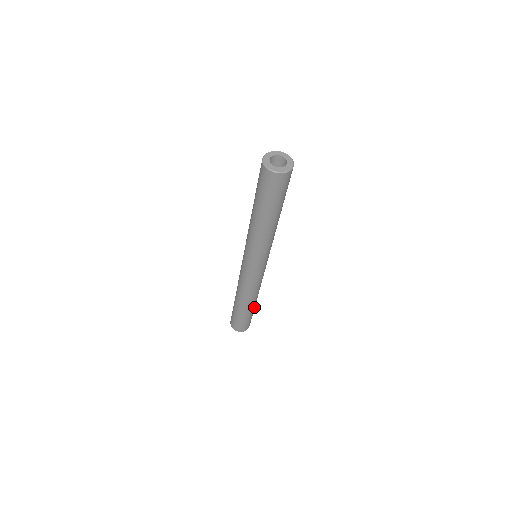
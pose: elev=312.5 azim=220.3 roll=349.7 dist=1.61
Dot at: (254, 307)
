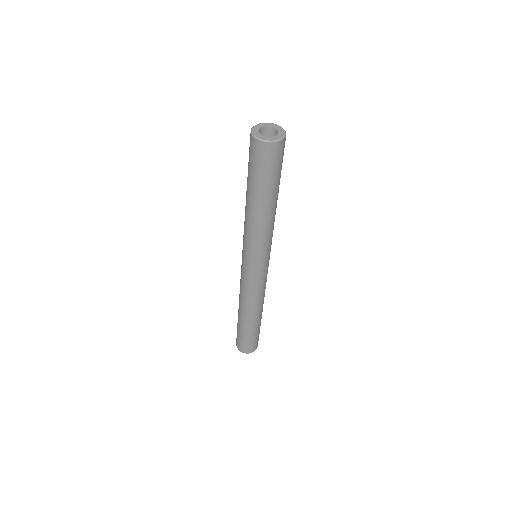
Dot at: (256, 326)
